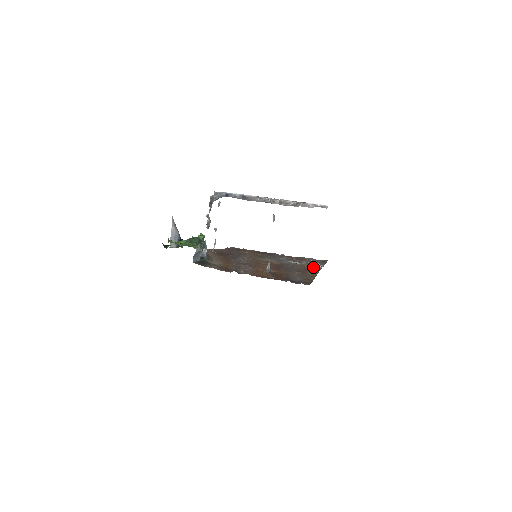
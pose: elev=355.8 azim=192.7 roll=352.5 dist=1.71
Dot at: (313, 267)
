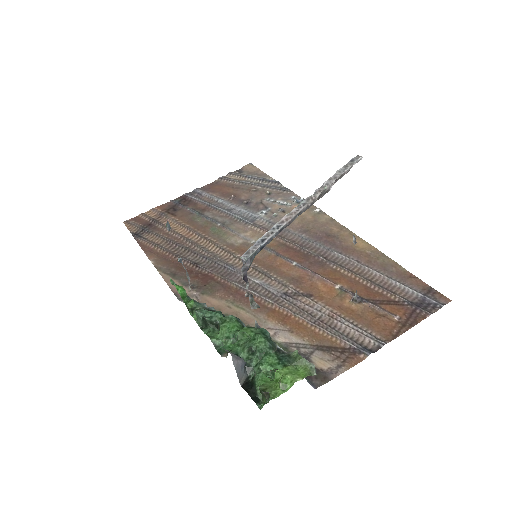
Dot at: (316, 218)
